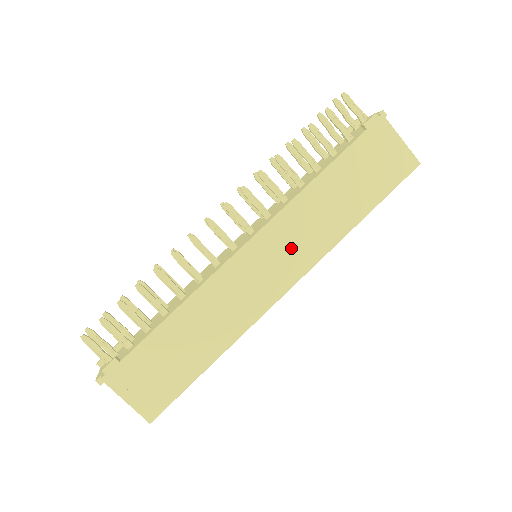
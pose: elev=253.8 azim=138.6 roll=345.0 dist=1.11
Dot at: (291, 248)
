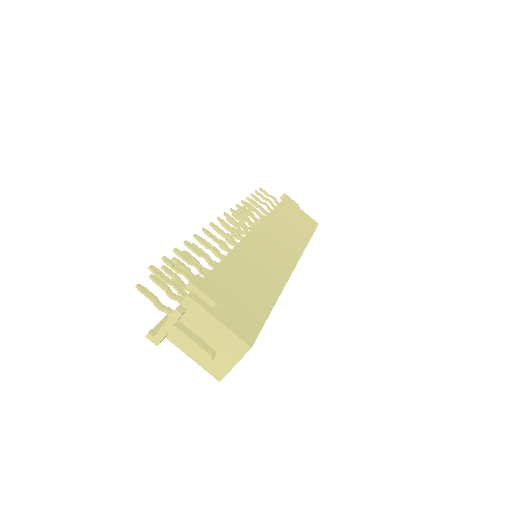
Dot at: (282, 242)
